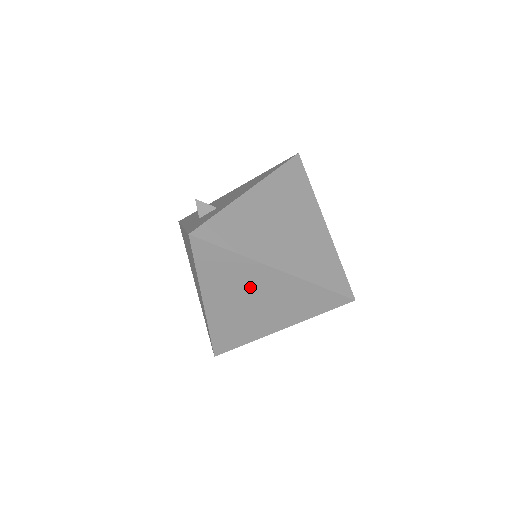
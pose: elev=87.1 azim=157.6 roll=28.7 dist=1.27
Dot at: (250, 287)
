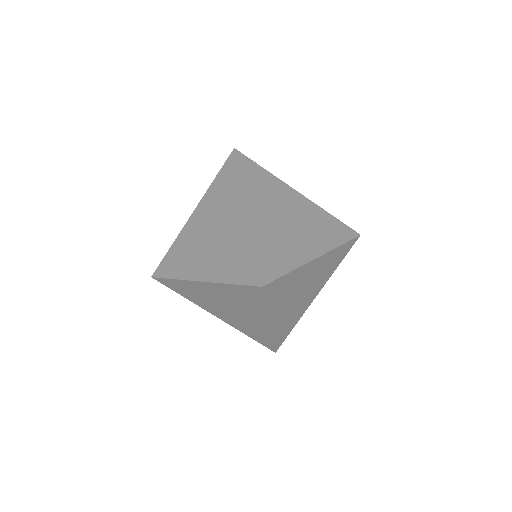
Dot at: (222, 218)
